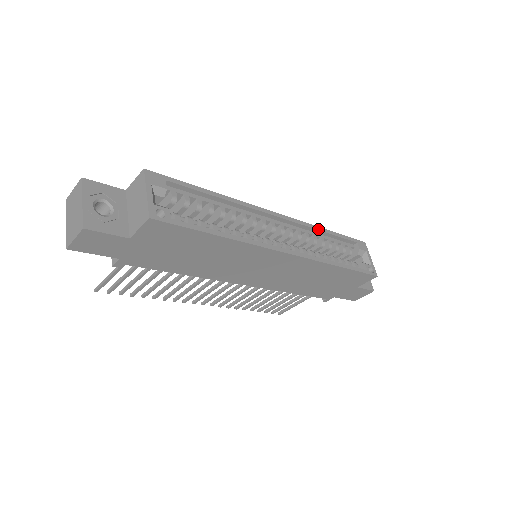
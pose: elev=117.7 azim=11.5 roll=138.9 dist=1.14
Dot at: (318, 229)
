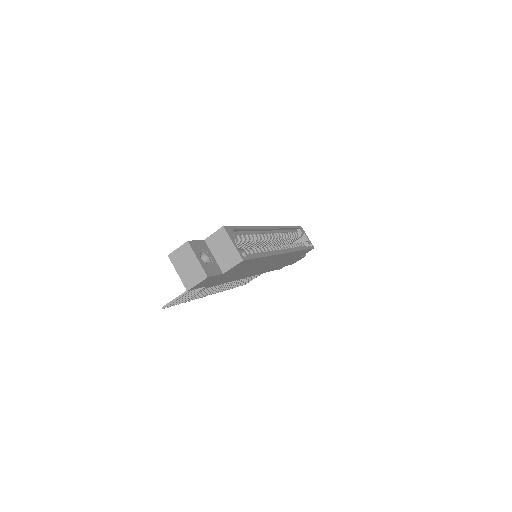
Dot at: (285, 228)
